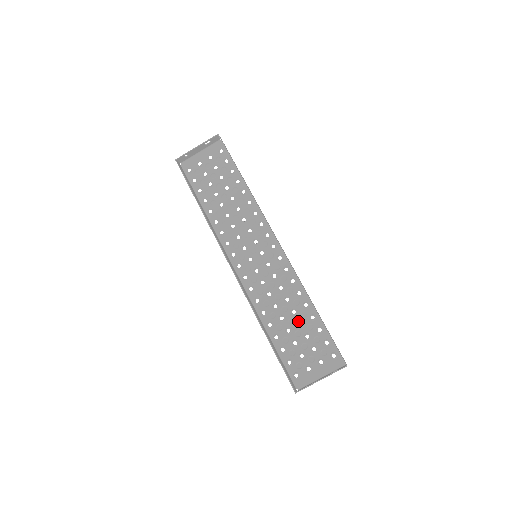
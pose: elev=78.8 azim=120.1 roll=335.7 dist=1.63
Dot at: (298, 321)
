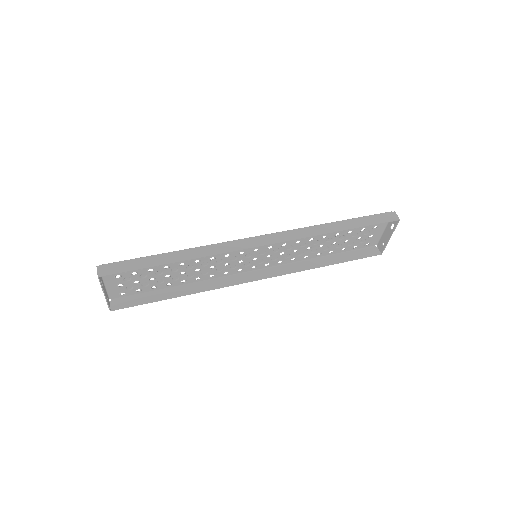
Dot at: (334, 236)
